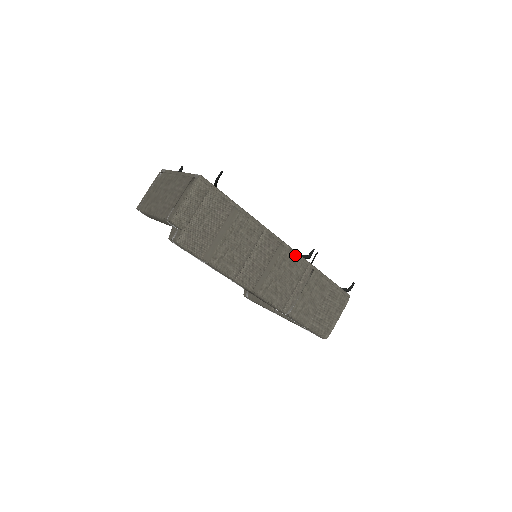
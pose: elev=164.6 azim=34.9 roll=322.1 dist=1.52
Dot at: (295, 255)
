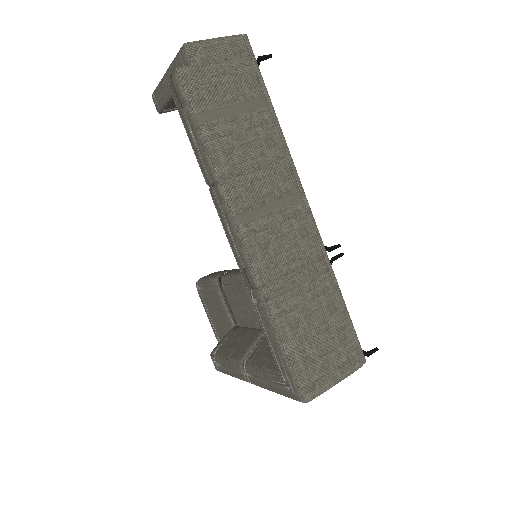
Dot at: (312, 226)
